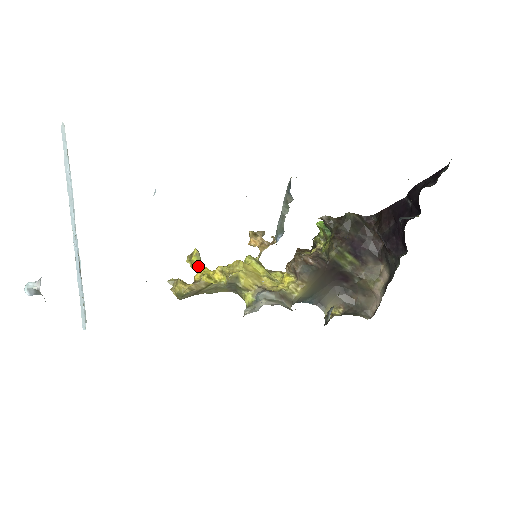
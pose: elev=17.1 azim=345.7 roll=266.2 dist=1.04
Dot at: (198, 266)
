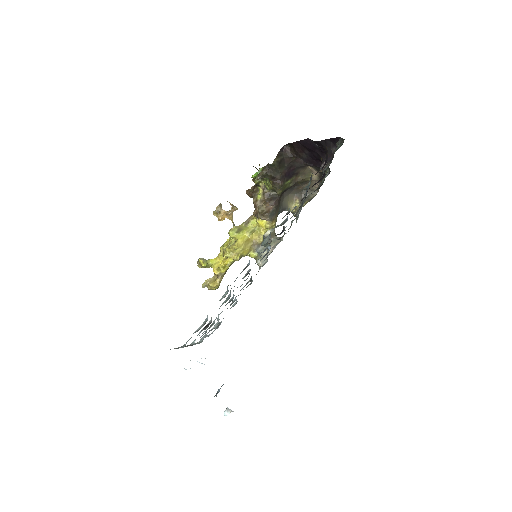
Dot at: (208, 264)
